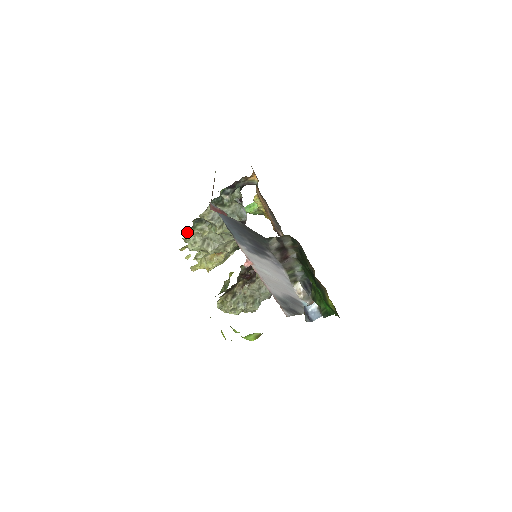
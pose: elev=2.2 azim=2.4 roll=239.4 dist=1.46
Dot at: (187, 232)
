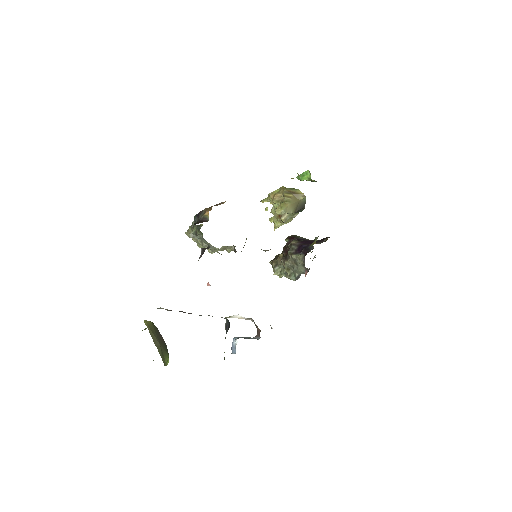
Dot at: occluded
